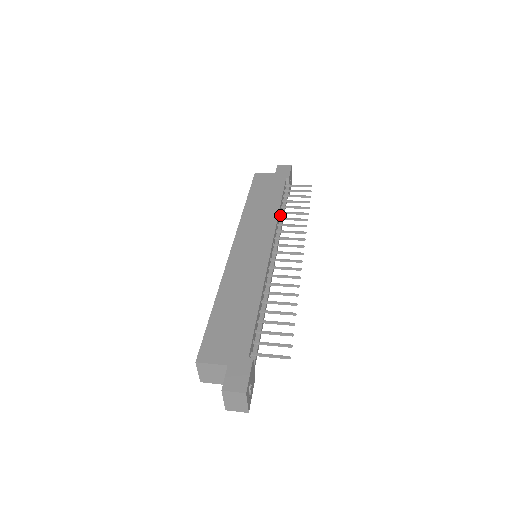
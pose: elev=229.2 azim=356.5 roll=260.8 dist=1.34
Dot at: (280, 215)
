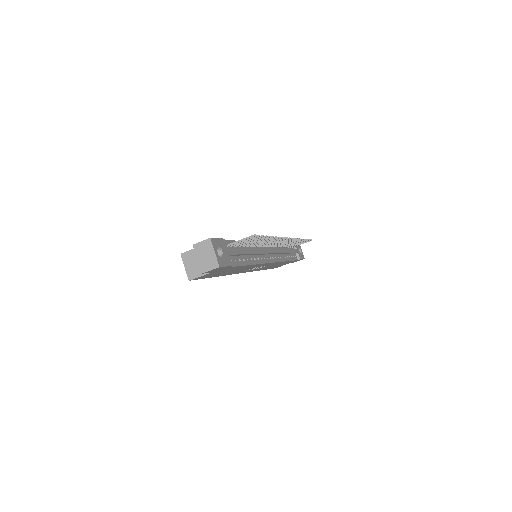
Dot at: occluded
